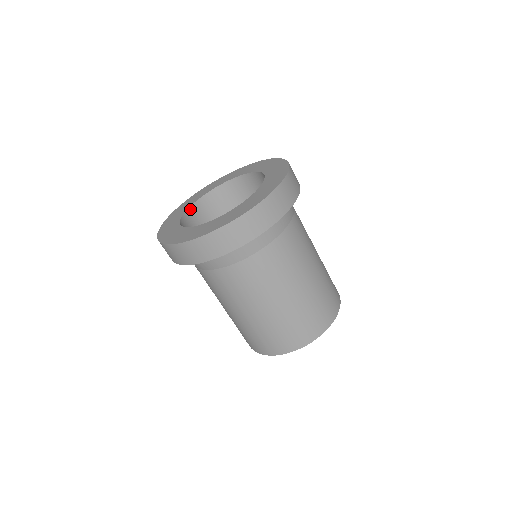
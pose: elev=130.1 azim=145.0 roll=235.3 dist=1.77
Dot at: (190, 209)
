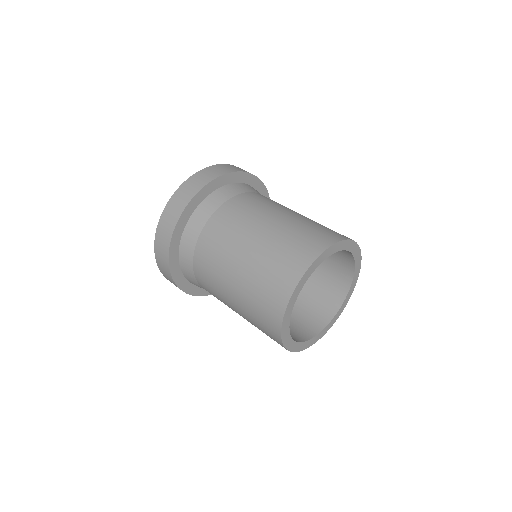
Dot at: occluded
